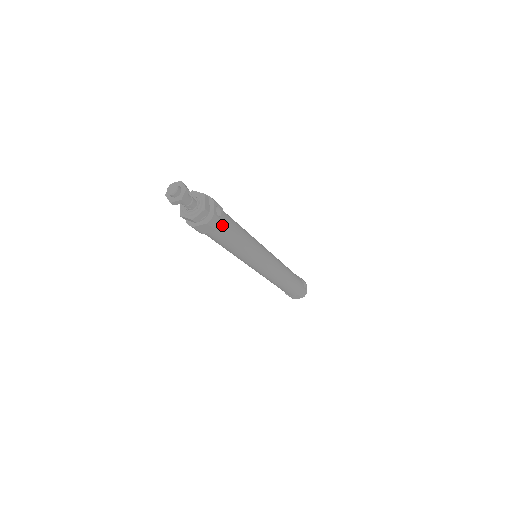
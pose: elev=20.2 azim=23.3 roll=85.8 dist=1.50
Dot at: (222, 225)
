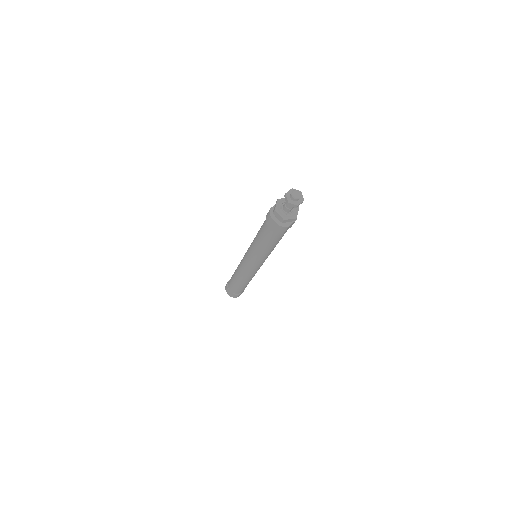
Dot at: occluded
